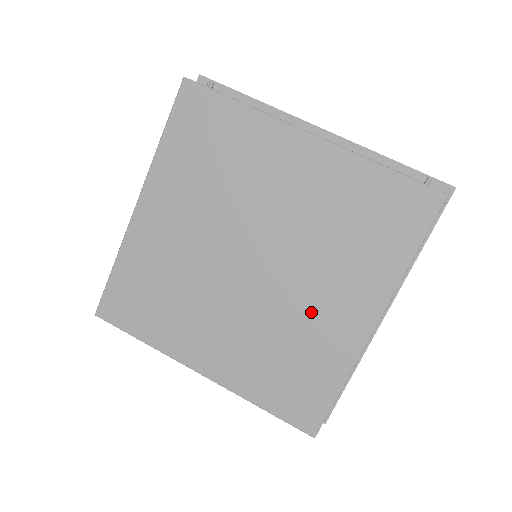
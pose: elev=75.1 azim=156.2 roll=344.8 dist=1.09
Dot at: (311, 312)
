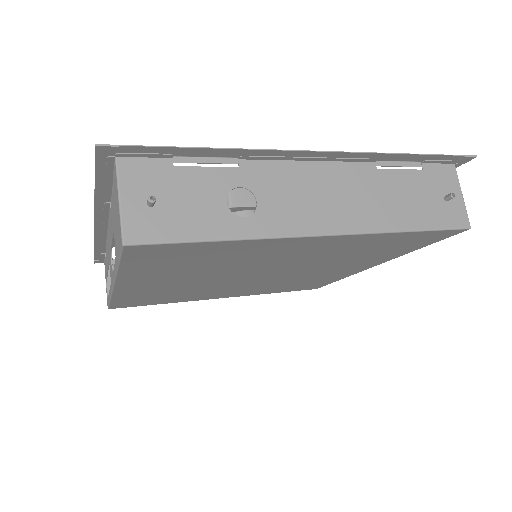
Dot at: (318, 274)
